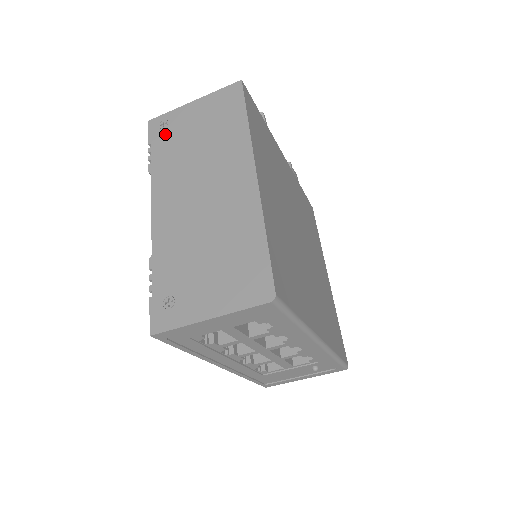
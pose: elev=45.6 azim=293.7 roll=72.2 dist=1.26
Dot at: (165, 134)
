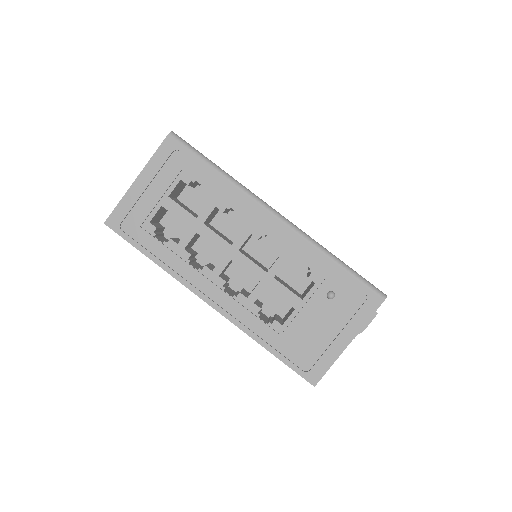
Dot at: occluded
